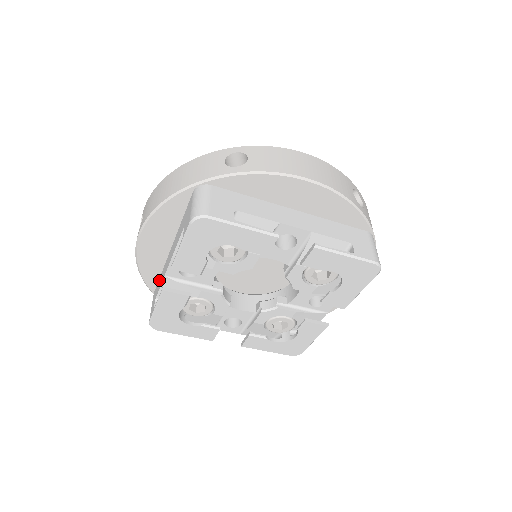
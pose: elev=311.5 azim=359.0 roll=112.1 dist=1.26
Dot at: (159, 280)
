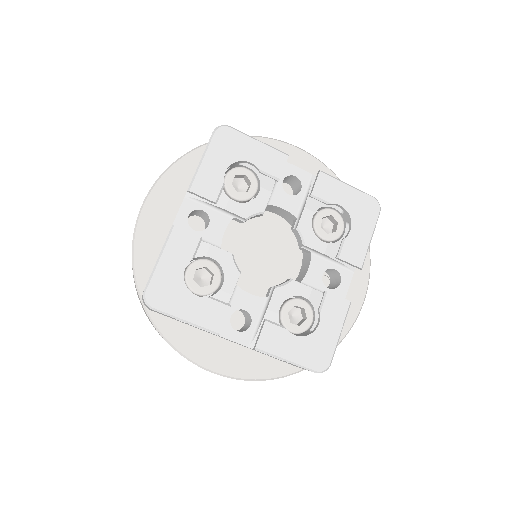
Dot at: occluded
